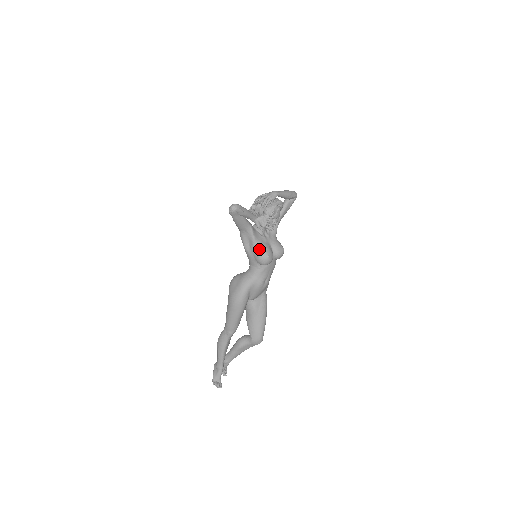
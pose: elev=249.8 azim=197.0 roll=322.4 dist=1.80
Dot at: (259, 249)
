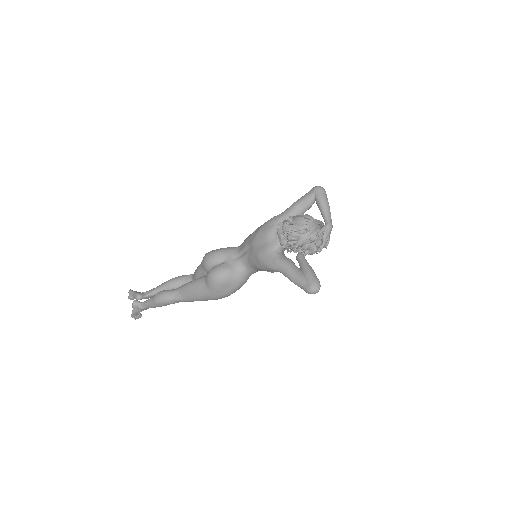
Dot at: occluded
